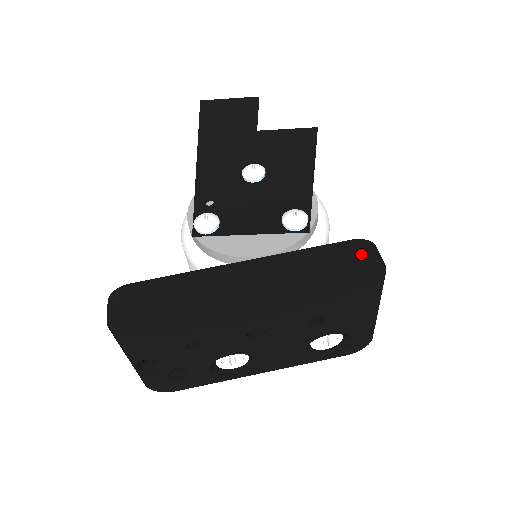
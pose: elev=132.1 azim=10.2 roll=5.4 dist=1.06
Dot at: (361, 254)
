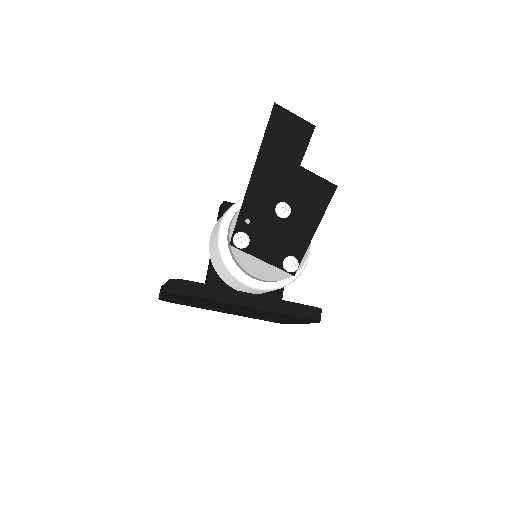
Dot at: (312, 318)
